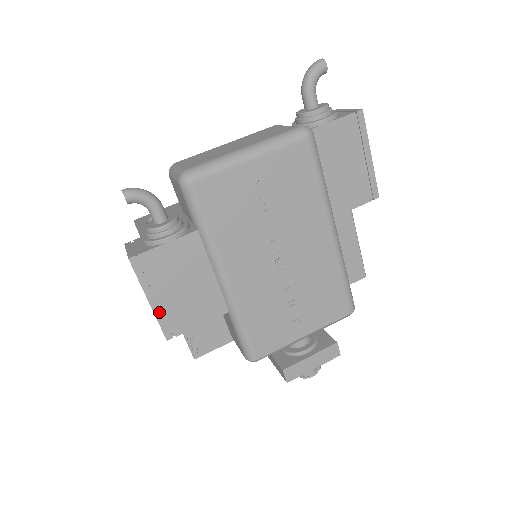
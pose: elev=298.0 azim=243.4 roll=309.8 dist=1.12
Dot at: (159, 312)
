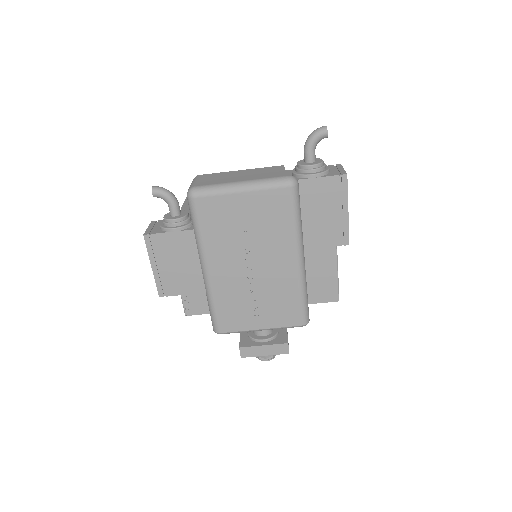
Dot at: (157, 276)
